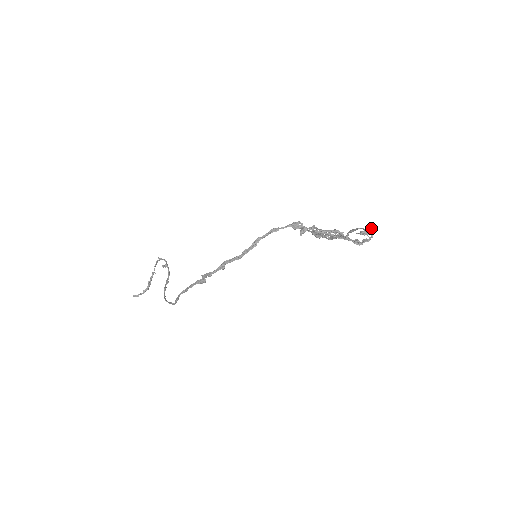
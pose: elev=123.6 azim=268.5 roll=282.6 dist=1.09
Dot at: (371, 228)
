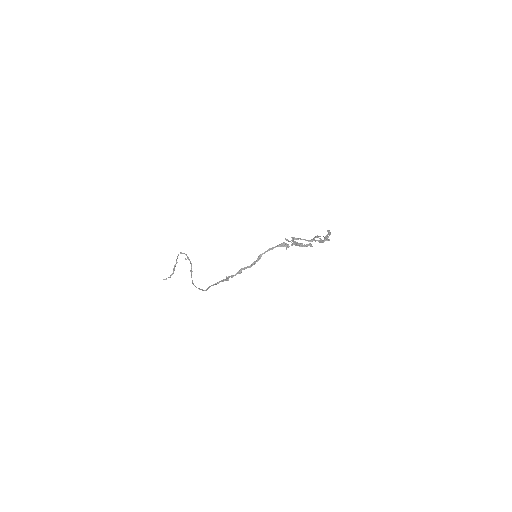
Dot at: (329, 231)
